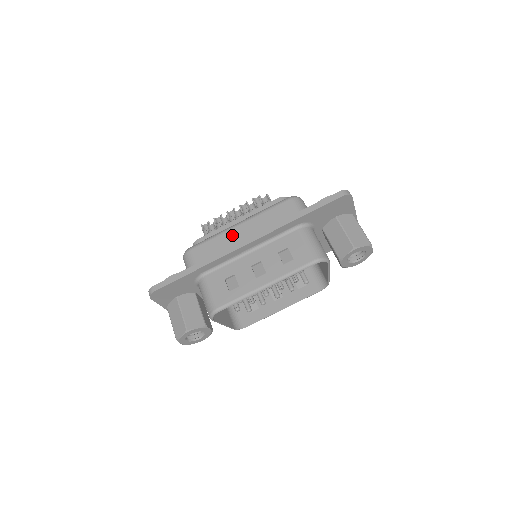
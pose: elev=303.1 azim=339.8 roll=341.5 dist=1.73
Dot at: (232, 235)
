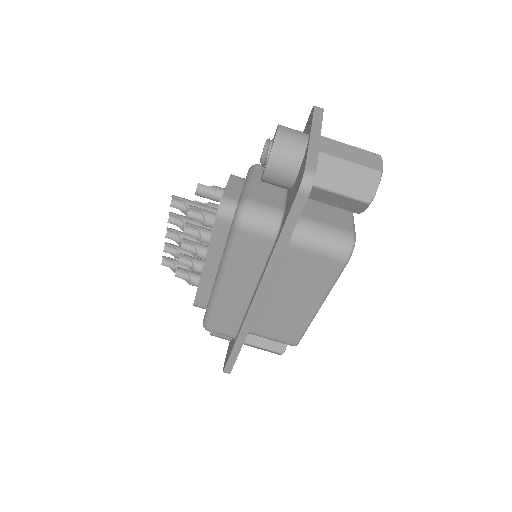
Dot at: (229, 298)
